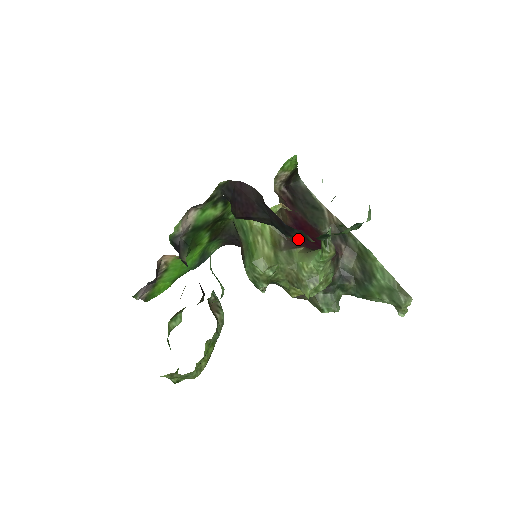
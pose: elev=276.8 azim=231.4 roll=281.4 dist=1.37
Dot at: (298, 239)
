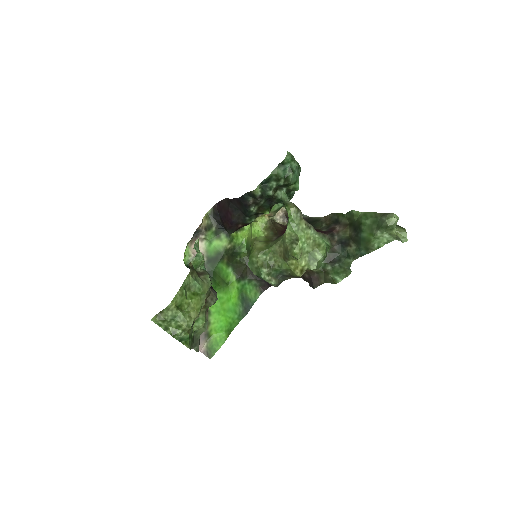
Dot at: occluded
